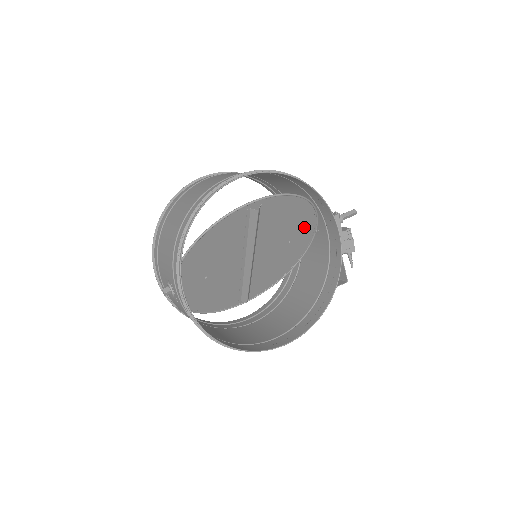
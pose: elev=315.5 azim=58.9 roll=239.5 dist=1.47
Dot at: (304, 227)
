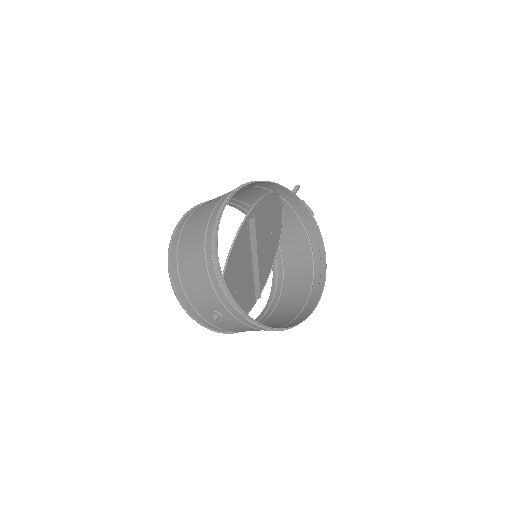
Dot at: (276, 216)
